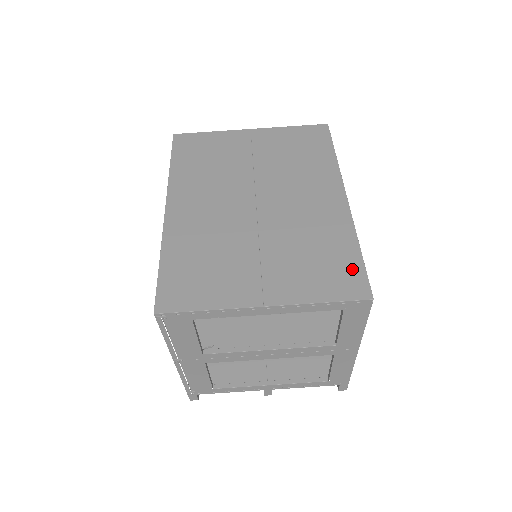
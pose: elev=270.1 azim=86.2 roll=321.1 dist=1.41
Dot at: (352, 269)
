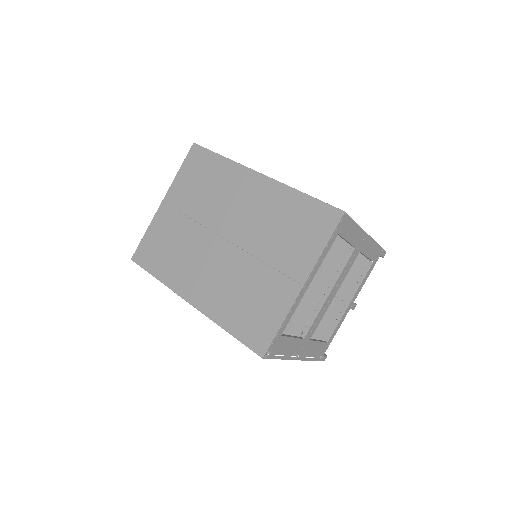
Dot at: (315, 210)
